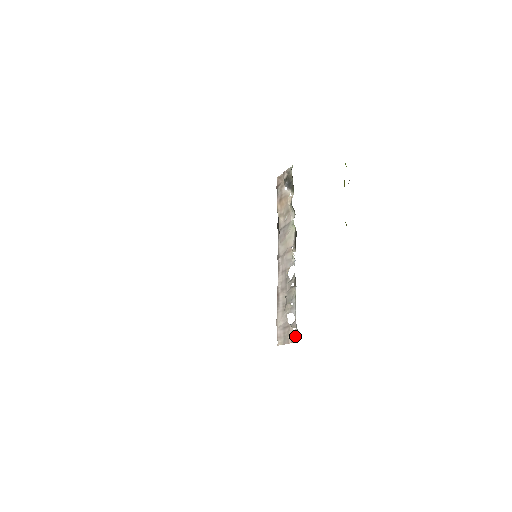
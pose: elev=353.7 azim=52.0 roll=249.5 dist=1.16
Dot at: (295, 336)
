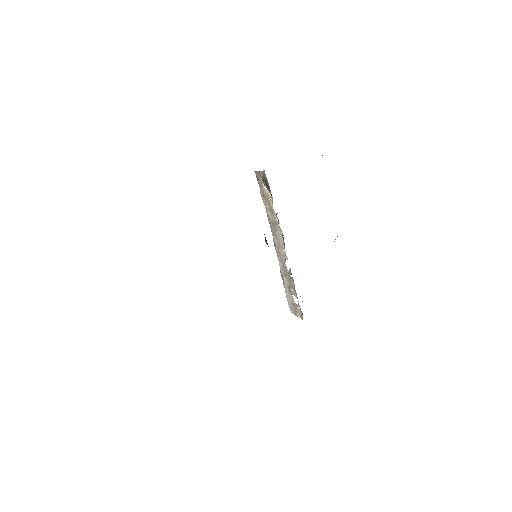
Dot at: (301, 315)
